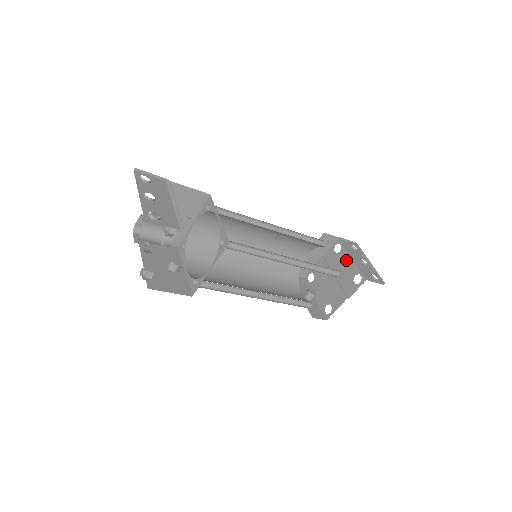
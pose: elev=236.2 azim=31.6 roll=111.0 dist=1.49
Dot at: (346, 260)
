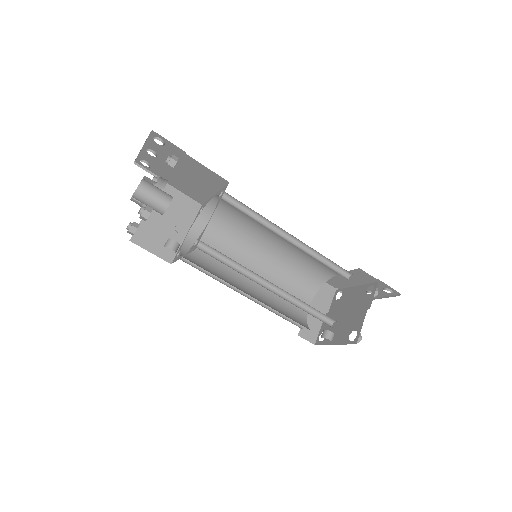
Dot at: (351, 292)
